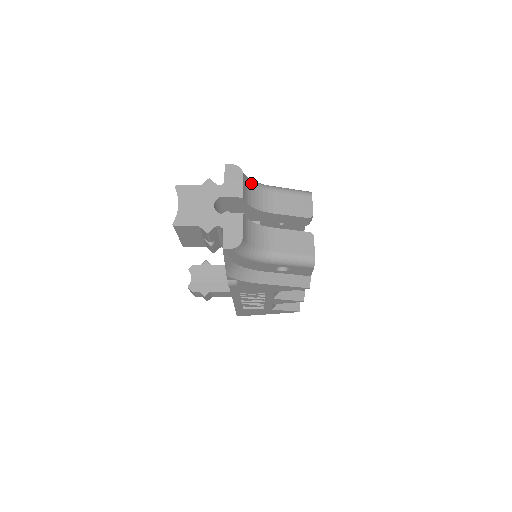
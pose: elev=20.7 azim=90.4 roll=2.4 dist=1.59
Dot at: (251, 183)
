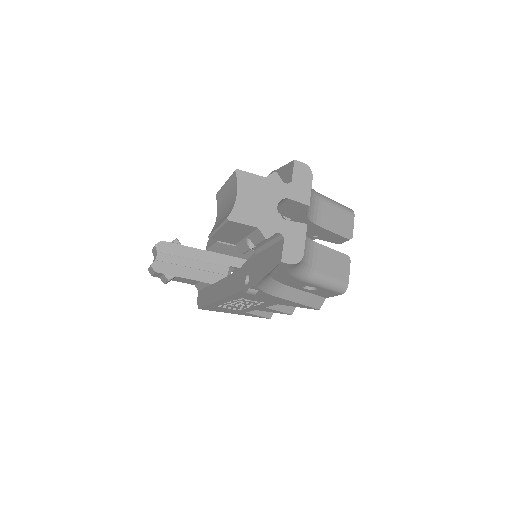
Dot at: occluded
